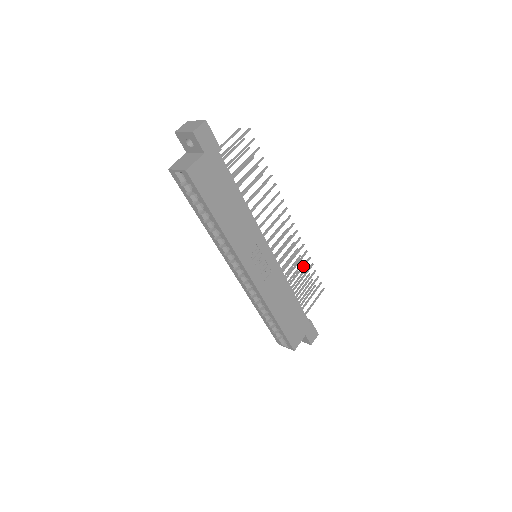
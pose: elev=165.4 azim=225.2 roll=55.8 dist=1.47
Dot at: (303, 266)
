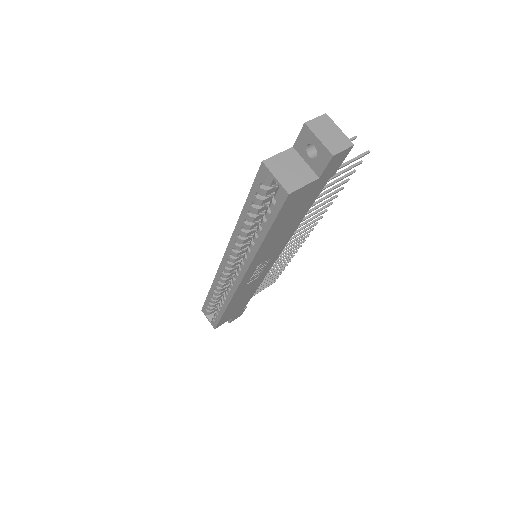
Dot at: (280, 267)
